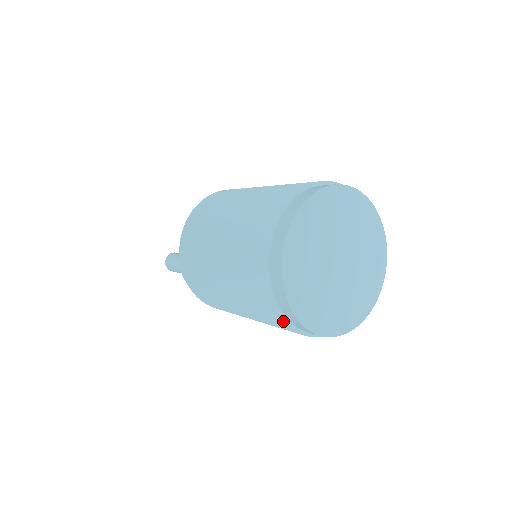
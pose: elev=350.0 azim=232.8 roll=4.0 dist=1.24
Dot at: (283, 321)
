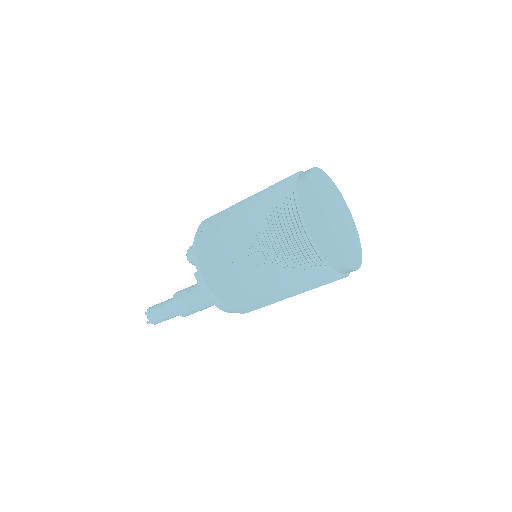
Dot at: (316, 252)
